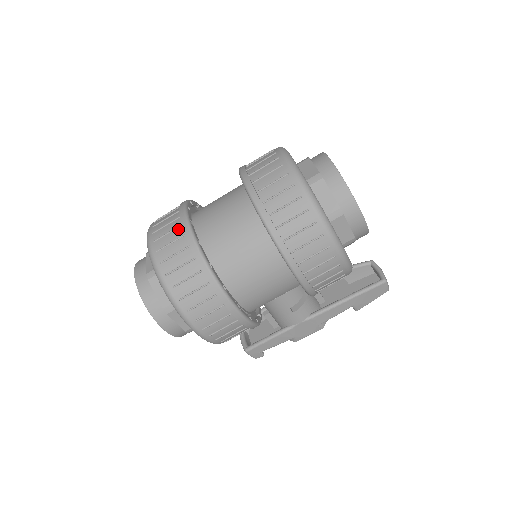
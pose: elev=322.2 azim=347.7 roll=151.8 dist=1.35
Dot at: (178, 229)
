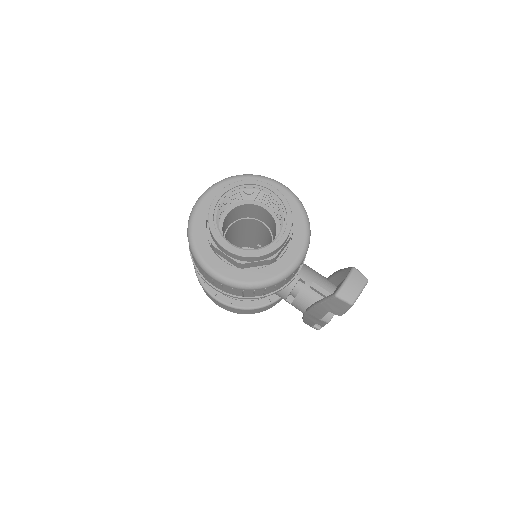
Dot at: occluded
